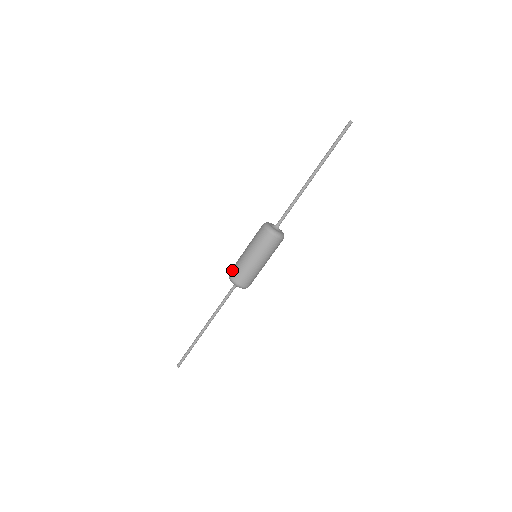
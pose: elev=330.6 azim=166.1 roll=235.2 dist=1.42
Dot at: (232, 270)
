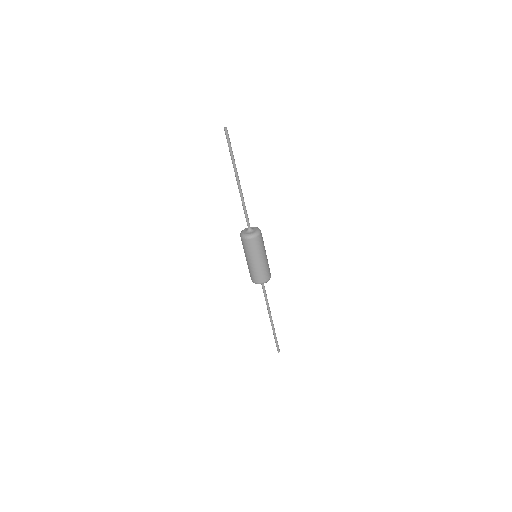
Dot at: occluded
